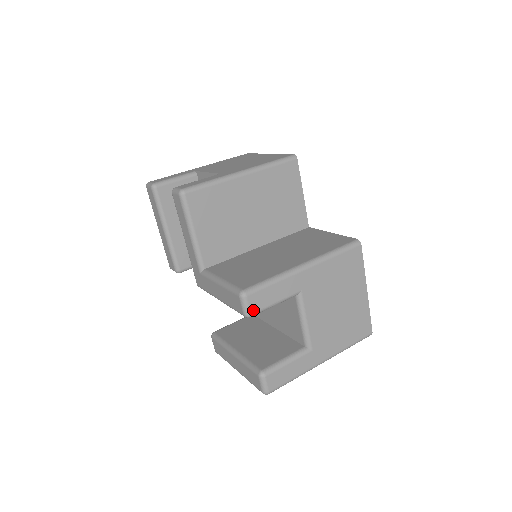
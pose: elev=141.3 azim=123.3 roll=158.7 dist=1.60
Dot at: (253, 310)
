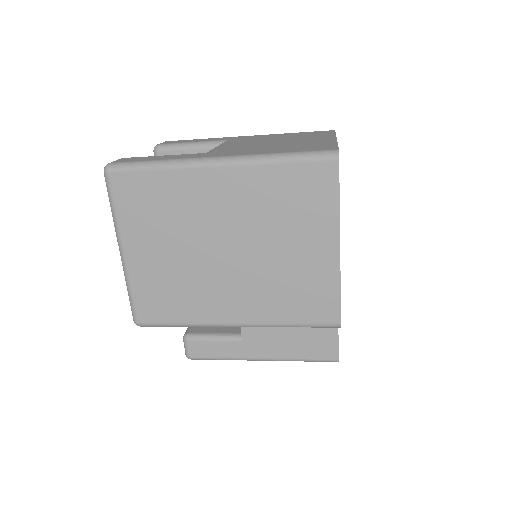
Dot at: (164, 144)
